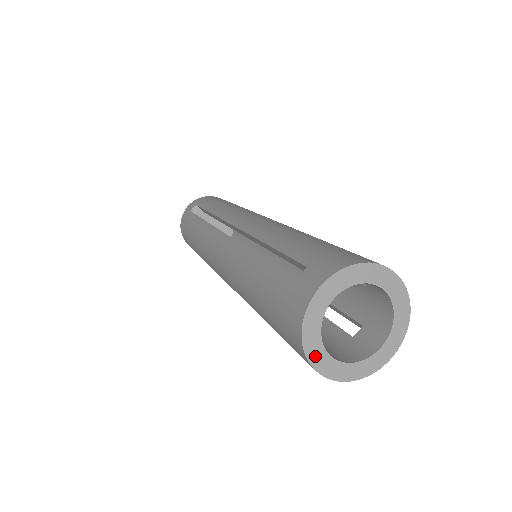
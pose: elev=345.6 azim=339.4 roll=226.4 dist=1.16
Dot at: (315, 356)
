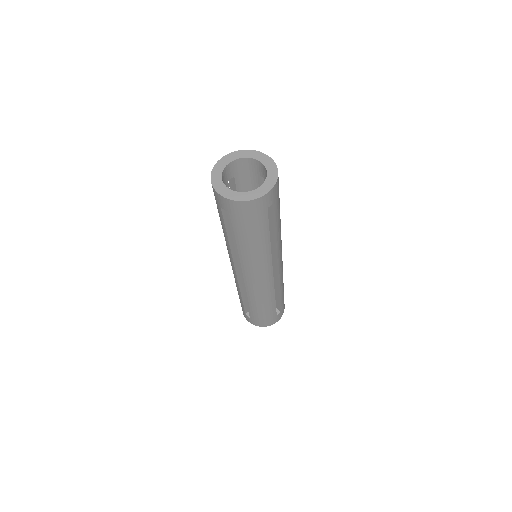
Dot at: (219, 188)
